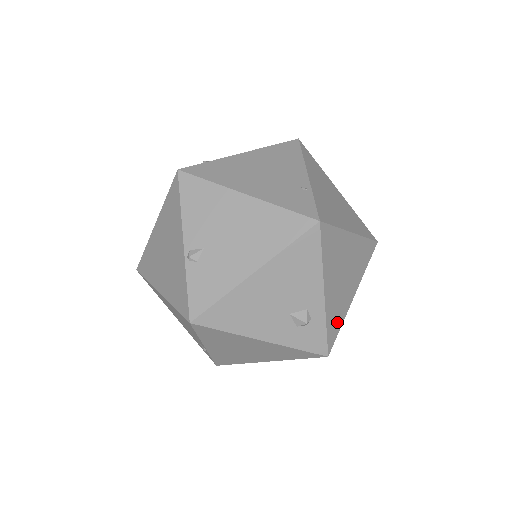
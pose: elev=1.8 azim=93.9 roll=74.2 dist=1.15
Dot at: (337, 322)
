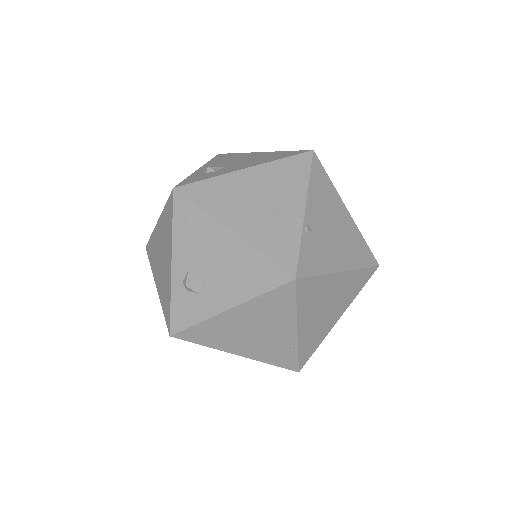
Dot at: occluded
